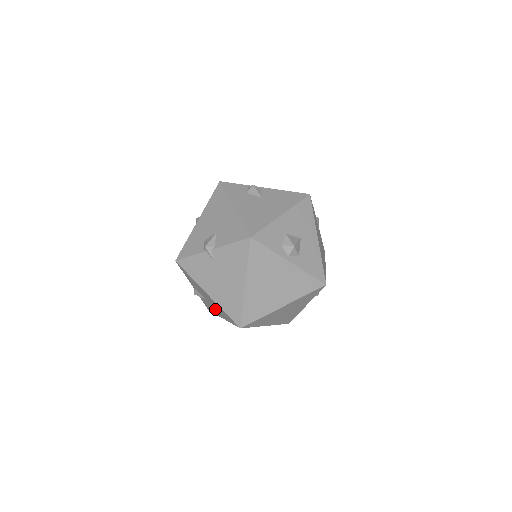
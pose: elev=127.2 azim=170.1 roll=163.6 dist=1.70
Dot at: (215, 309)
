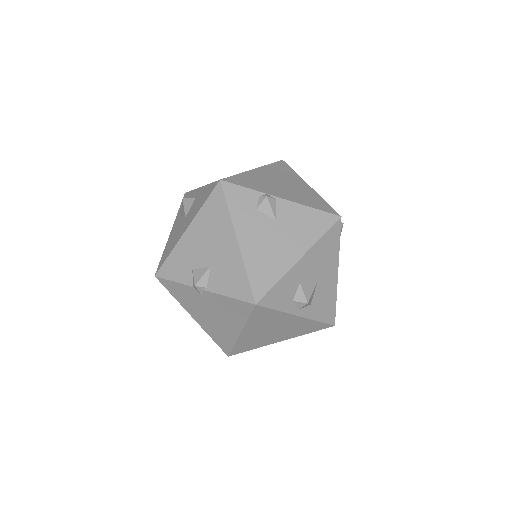
Dot at: occluded
